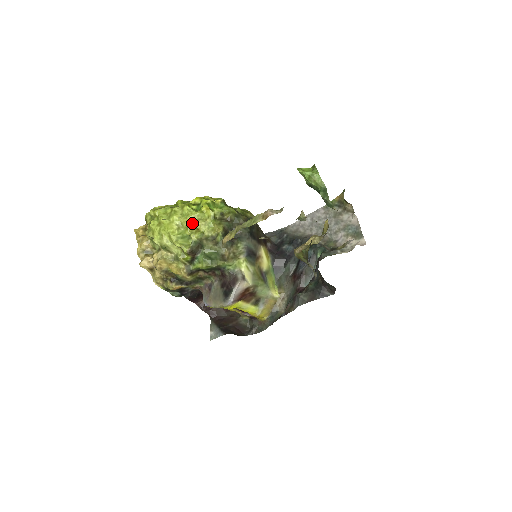
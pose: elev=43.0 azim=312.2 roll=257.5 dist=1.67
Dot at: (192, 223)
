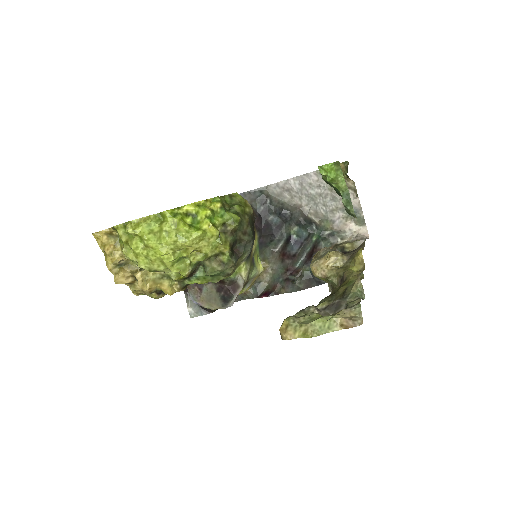
Dot at: (193, 247)
